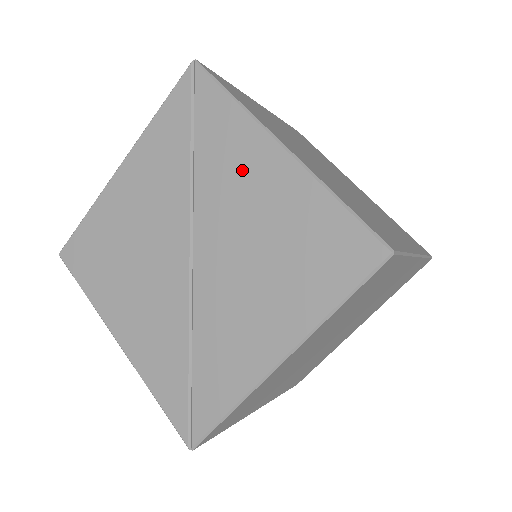
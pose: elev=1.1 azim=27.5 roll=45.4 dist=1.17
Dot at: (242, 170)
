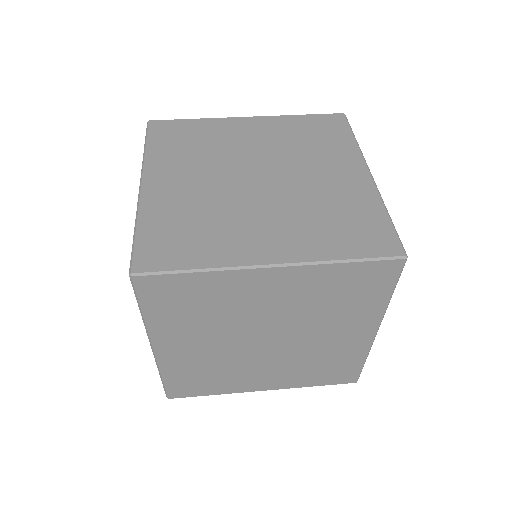
Dot at: occluded
